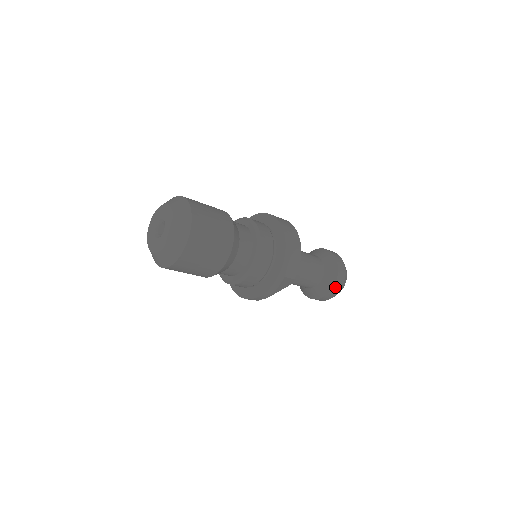
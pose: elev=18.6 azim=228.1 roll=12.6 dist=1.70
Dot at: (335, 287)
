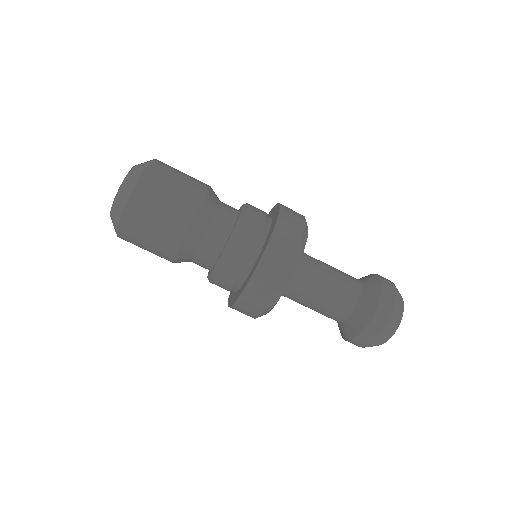
Dot at: (384, 299)
